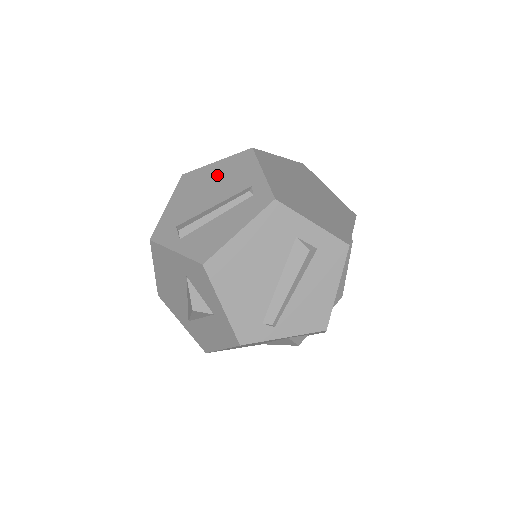
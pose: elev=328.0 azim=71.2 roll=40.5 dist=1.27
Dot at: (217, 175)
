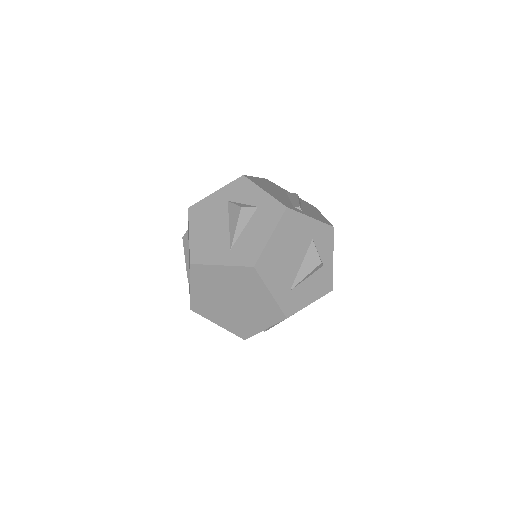
Dot at: occluded
